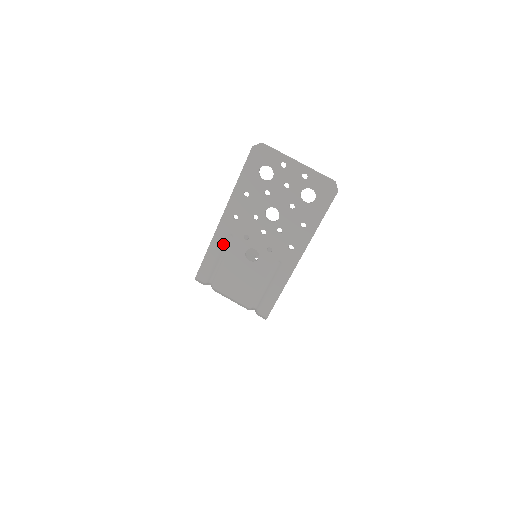
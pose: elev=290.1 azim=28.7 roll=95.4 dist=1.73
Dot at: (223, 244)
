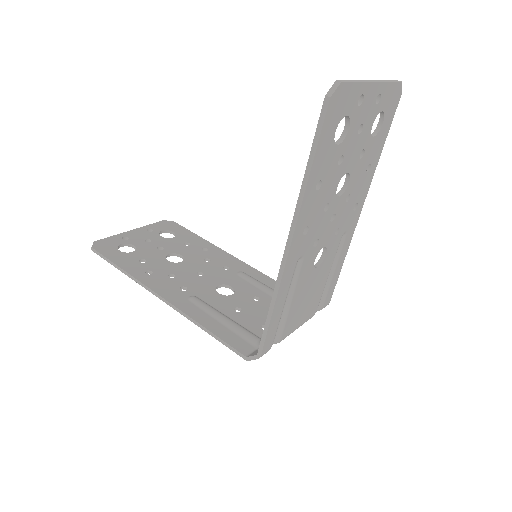
Dot at: (291, 281)
